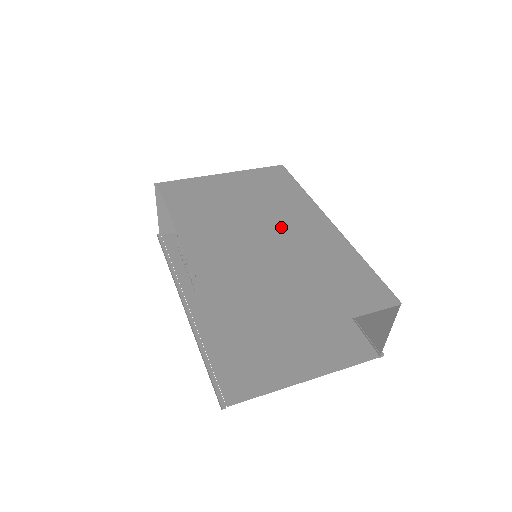
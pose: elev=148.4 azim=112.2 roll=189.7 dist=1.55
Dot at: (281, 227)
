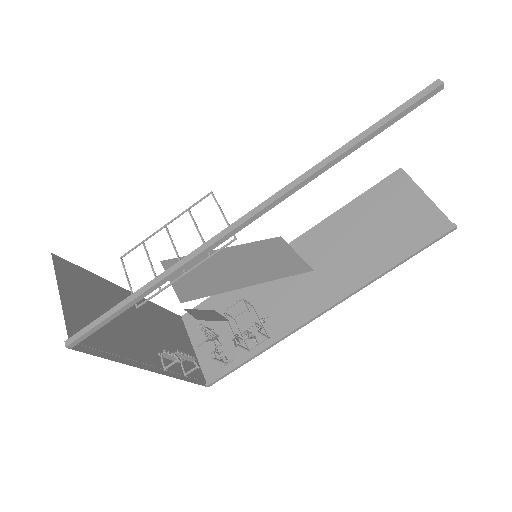
Dot at: occluded
